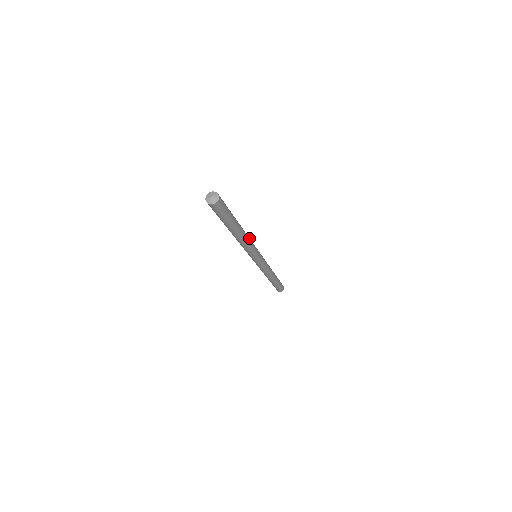
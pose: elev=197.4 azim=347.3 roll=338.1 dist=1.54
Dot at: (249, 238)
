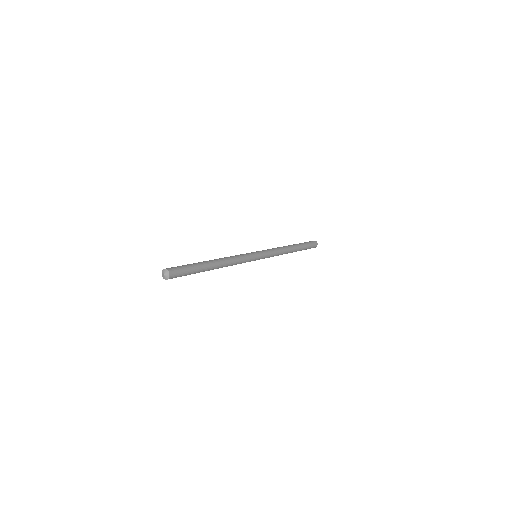
Dot at: (233, 264)
